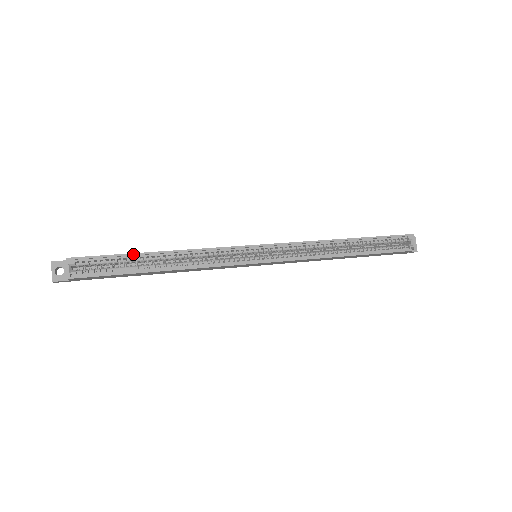
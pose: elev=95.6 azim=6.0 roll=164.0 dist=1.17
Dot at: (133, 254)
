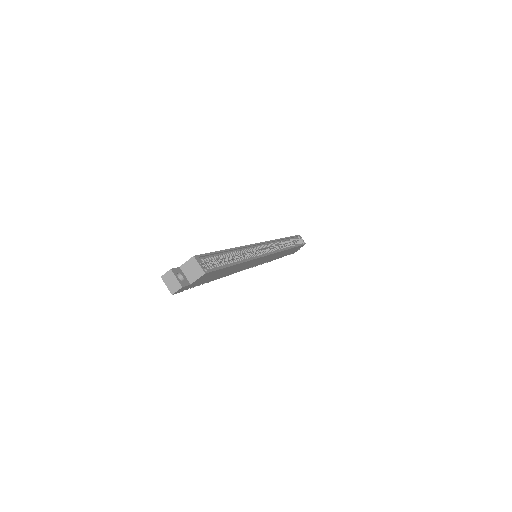
Dot at: (222, 251)
